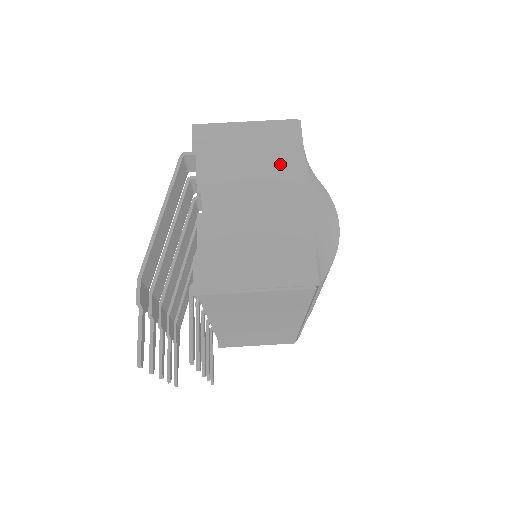
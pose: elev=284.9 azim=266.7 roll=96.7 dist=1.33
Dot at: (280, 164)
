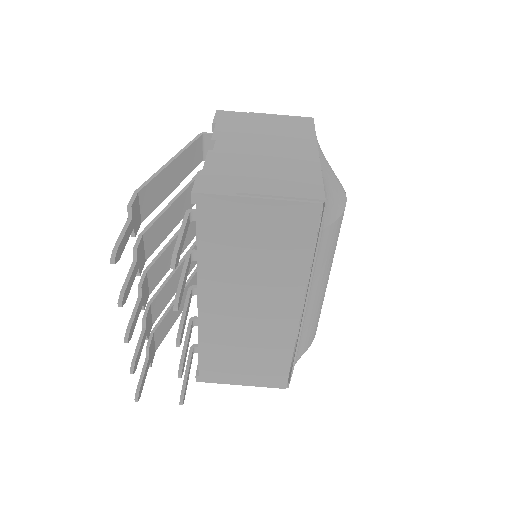
Dot at: (292, 134)
